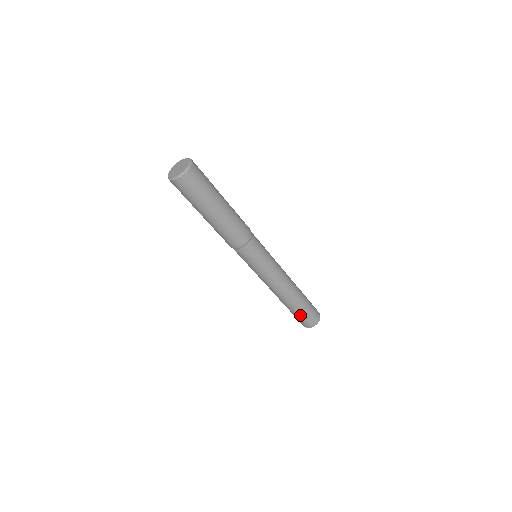
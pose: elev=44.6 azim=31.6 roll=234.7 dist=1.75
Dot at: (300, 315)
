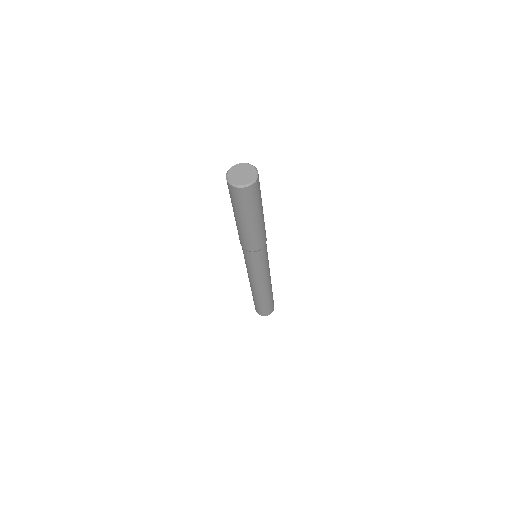
Dot at: (258, 305)
